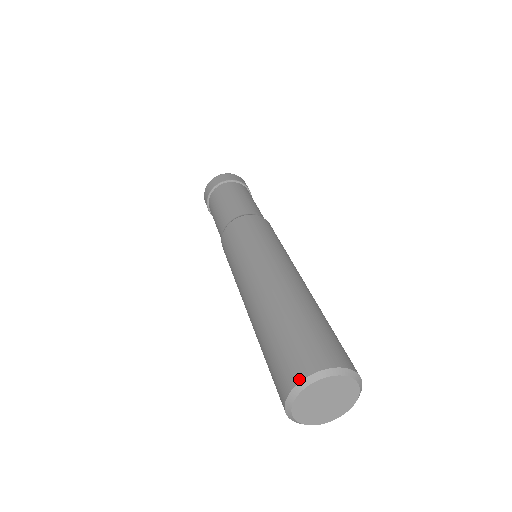
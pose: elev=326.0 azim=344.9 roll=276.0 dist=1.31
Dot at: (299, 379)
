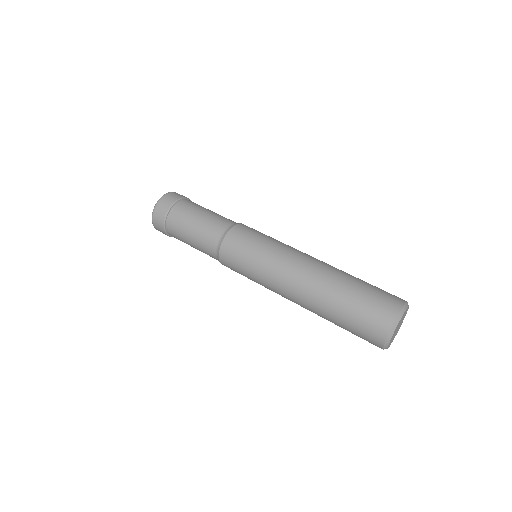
Dot at: (384, 339)
